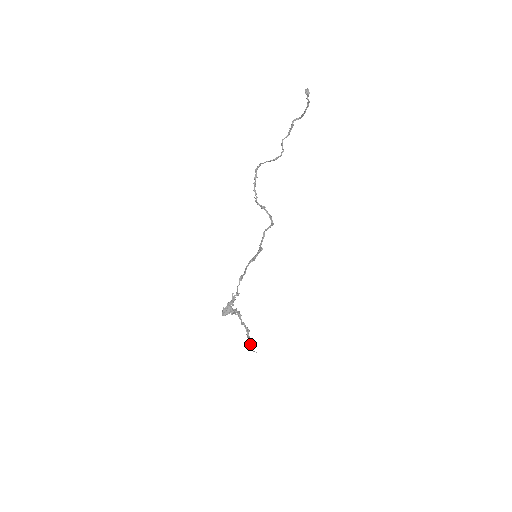
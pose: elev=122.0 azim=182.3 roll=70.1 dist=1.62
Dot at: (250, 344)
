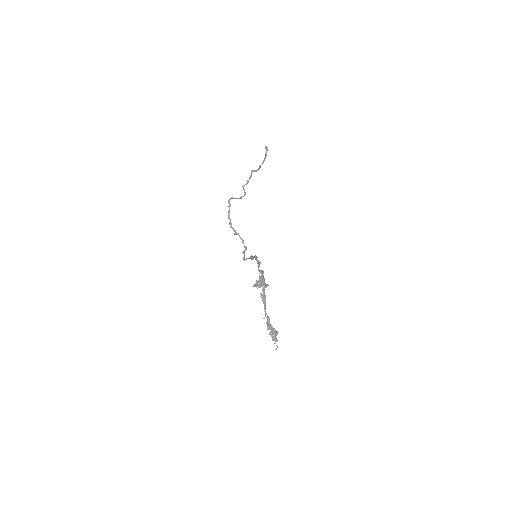
Dot at: (274, 333)
